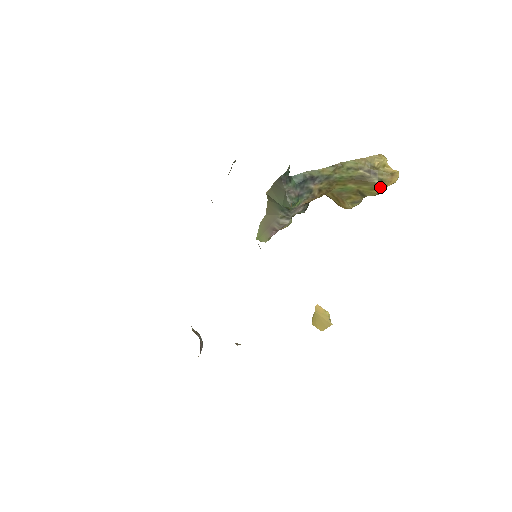
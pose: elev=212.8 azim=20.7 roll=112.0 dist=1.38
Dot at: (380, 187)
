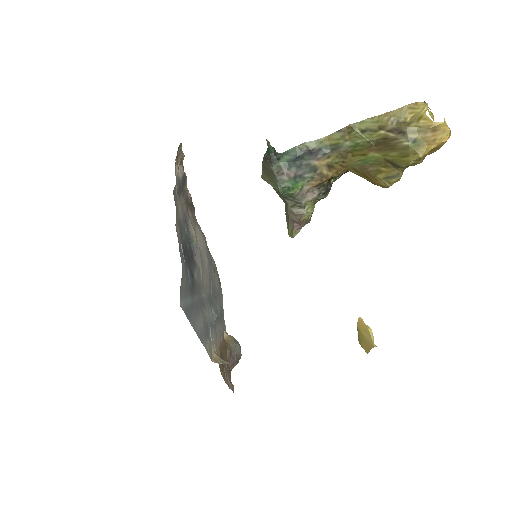
Dot at: (414, 151)
